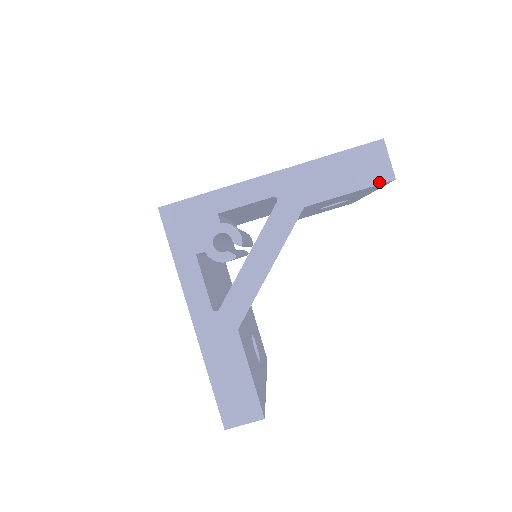
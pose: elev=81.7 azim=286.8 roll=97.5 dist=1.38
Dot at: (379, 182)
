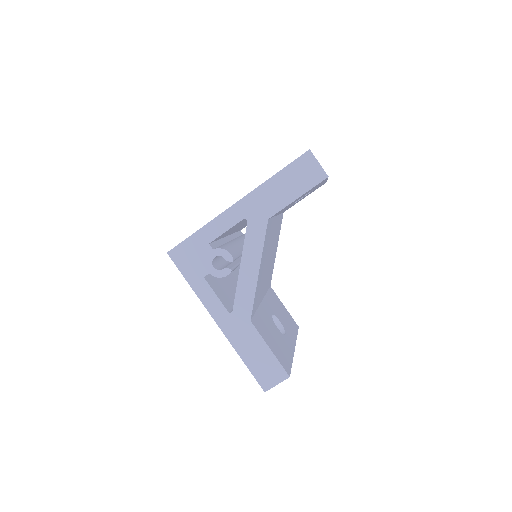
Dot at: (317, 183)
